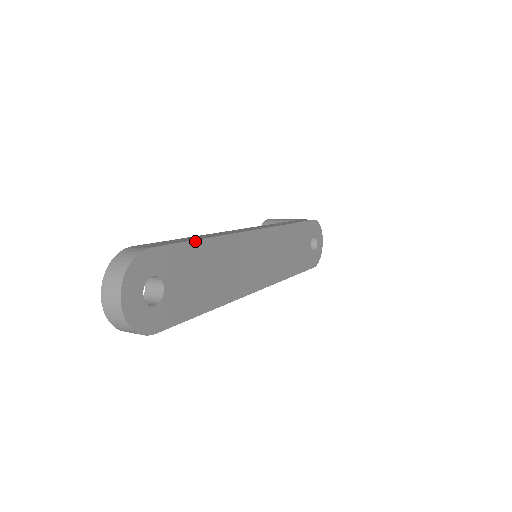
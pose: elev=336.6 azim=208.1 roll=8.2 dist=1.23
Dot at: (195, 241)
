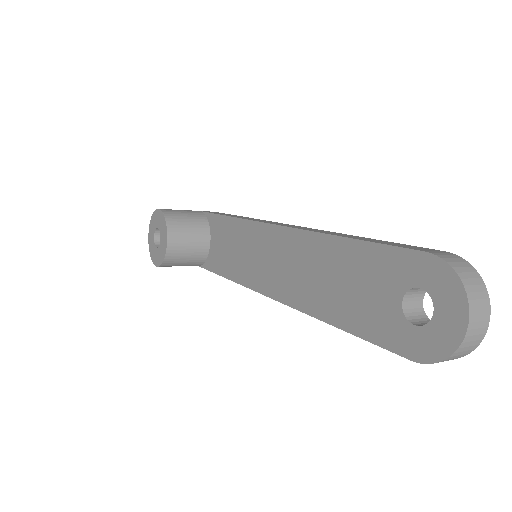
Dot at: occluded
